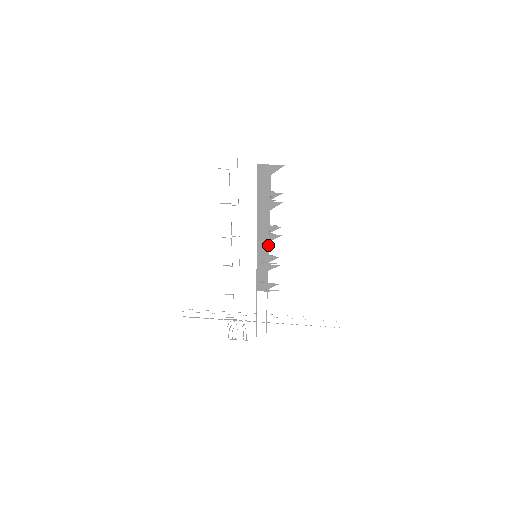
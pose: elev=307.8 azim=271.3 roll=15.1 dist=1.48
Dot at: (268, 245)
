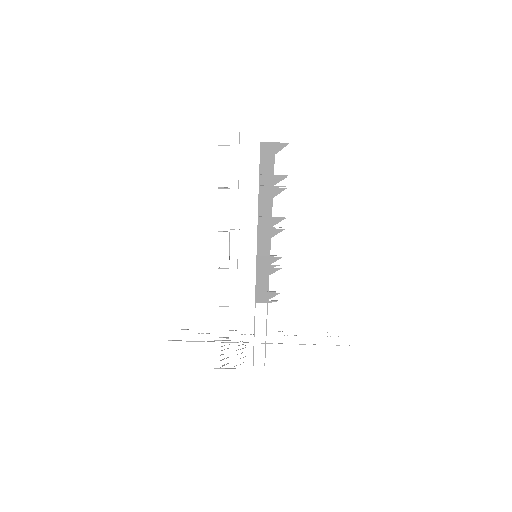
Dot at: (270, 242)
